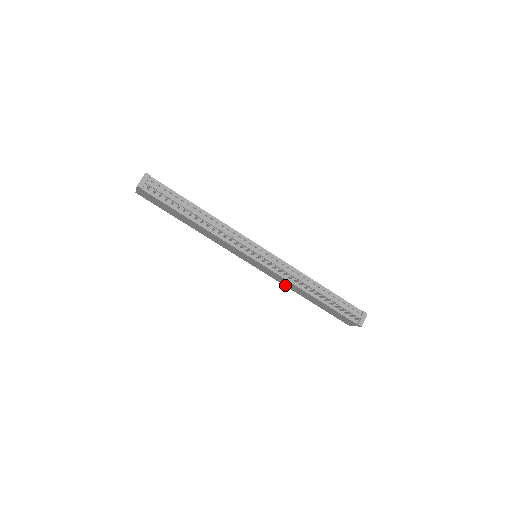
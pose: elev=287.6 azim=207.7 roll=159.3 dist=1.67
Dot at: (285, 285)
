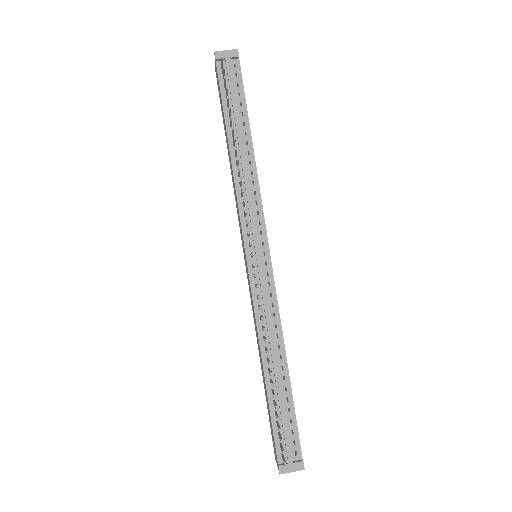
Dot at: occluded
